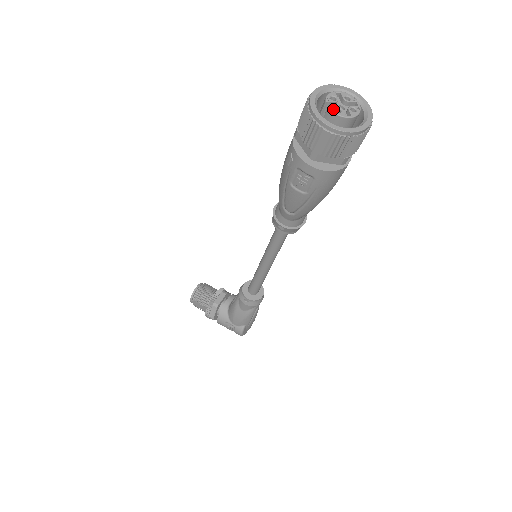
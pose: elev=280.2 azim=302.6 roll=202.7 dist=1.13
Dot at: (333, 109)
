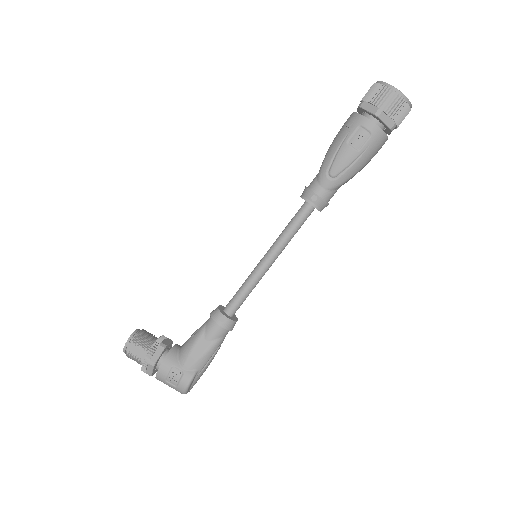
Dot at: occluded
